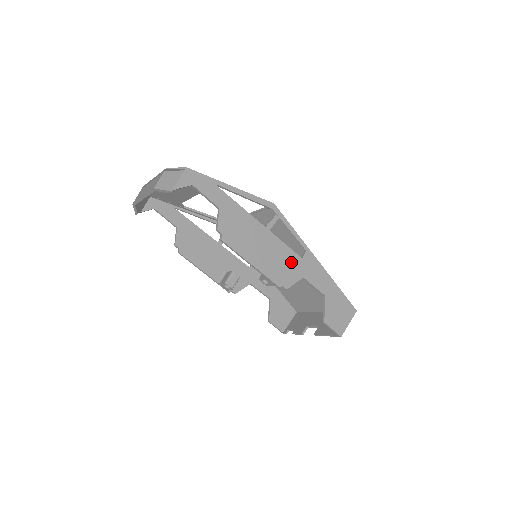
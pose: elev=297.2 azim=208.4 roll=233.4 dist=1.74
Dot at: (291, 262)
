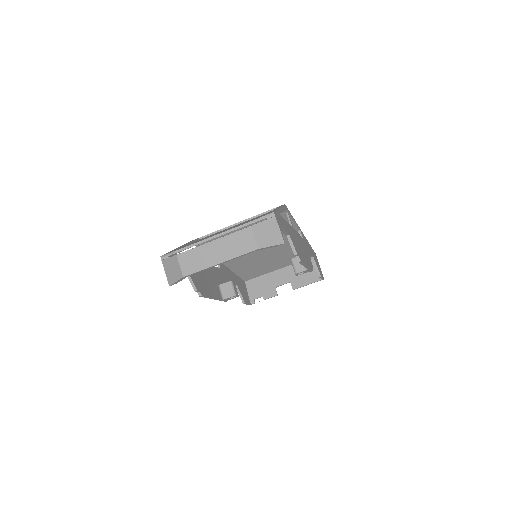
Dot at: (304, 246)
